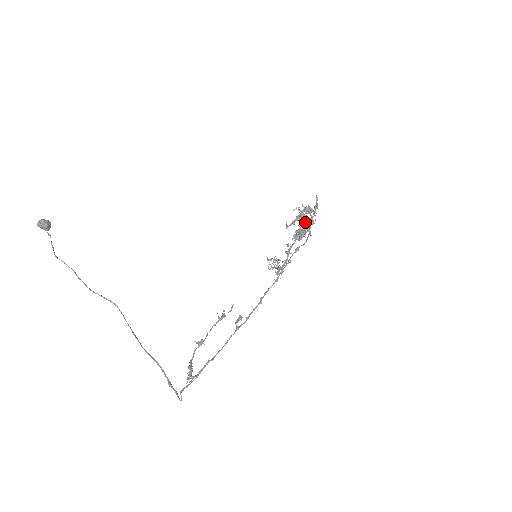
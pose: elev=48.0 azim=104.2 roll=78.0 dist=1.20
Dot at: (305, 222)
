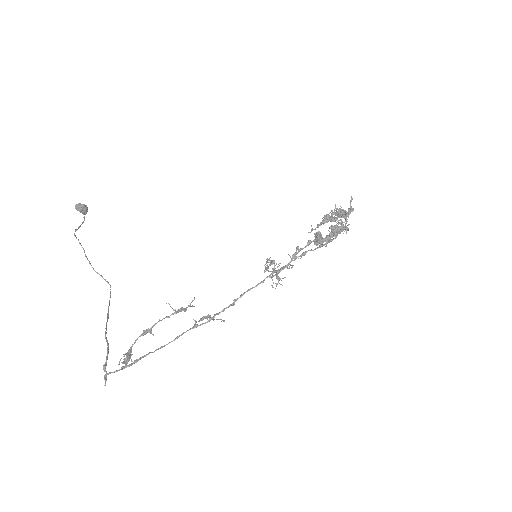
Dot at: (335, 227)
